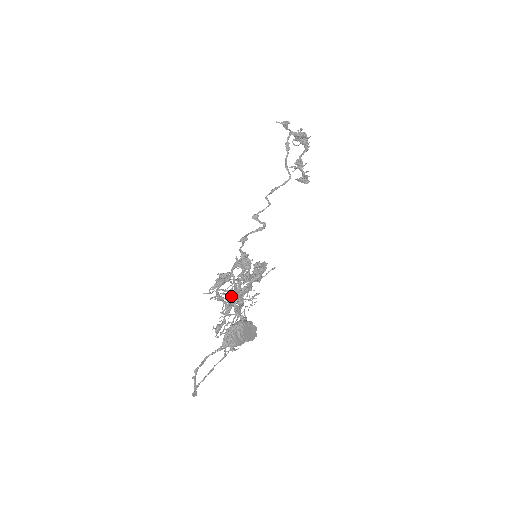
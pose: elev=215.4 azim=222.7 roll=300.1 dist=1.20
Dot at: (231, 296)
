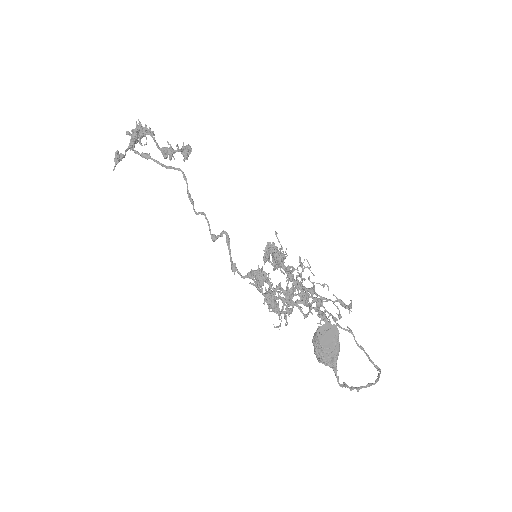
Dot at: occluded
